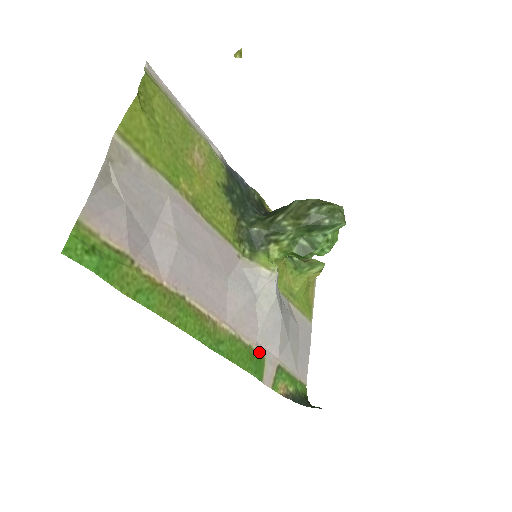
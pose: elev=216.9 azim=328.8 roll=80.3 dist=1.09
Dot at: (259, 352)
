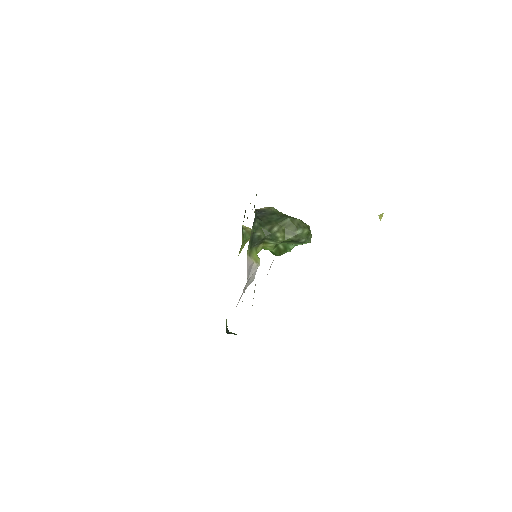
Dot at: occluded
